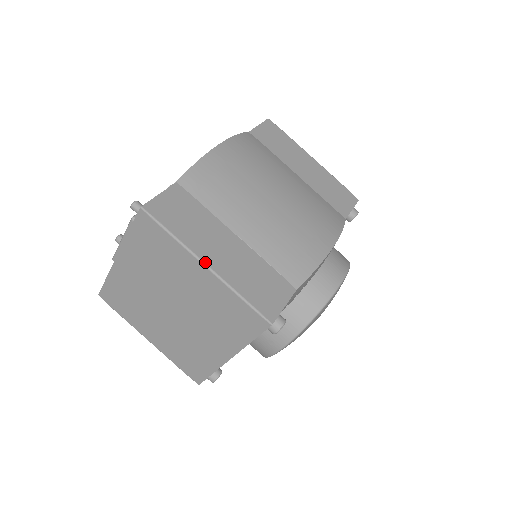
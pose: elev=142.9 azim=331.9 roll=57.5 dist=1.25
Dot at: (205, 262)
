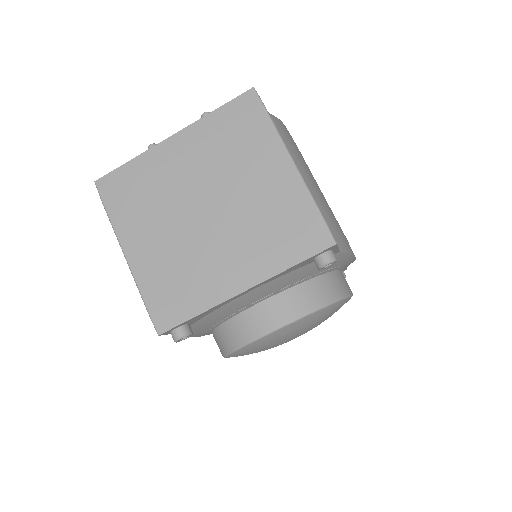
Dot at: occluded
